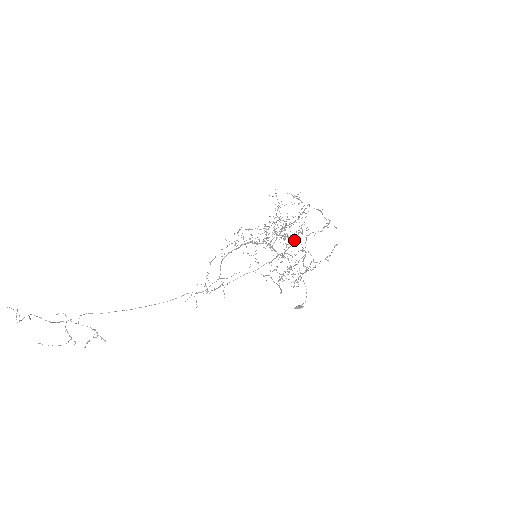
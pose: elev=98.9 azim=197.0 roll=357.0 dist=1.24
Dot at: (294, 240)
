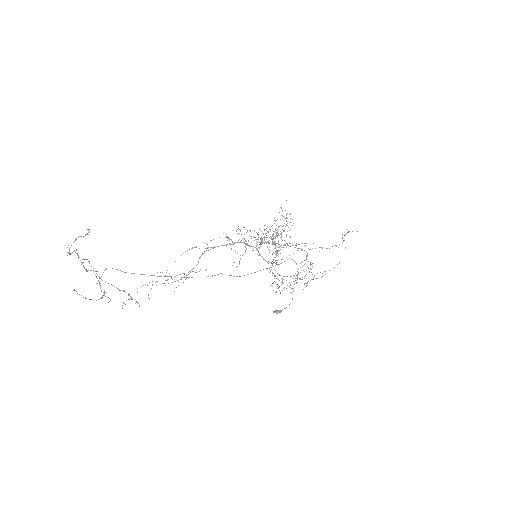
Dot at: occluded
